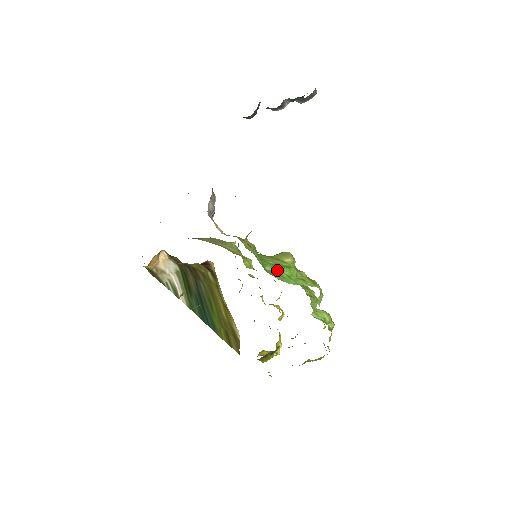
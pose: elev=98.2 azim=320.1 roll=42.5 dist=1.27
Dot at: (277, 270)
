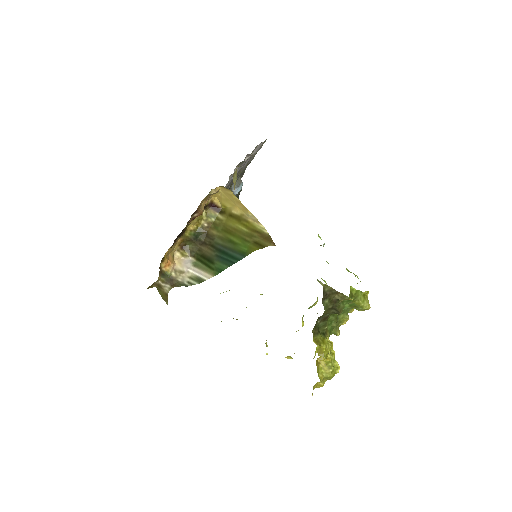
Dot at: occluded
